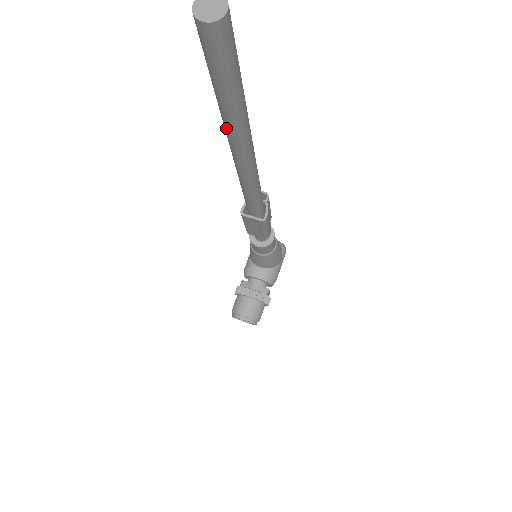
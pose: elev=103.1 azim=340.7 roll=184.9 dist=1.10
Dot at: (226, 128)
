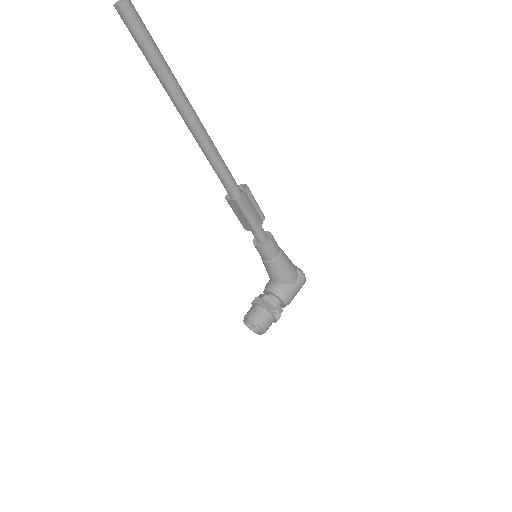
Dot at: (165, 90)
